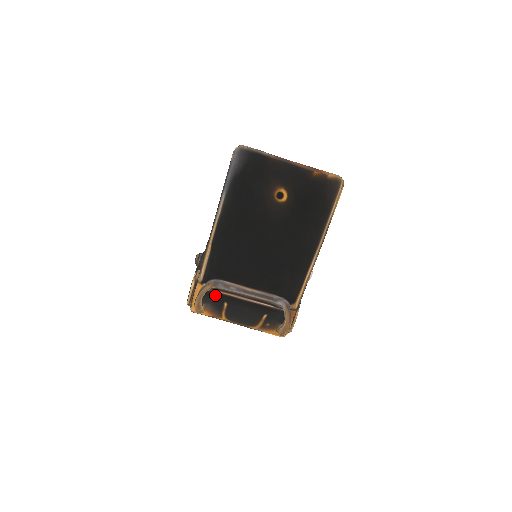
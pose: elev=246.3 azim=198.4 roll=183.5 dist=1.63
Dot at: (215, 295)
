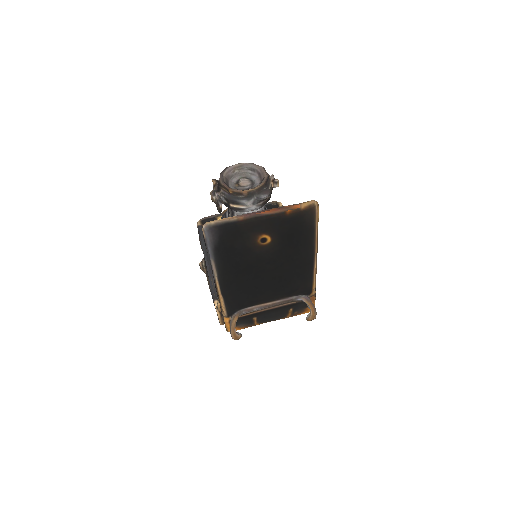
Dot at: (243, 318)
